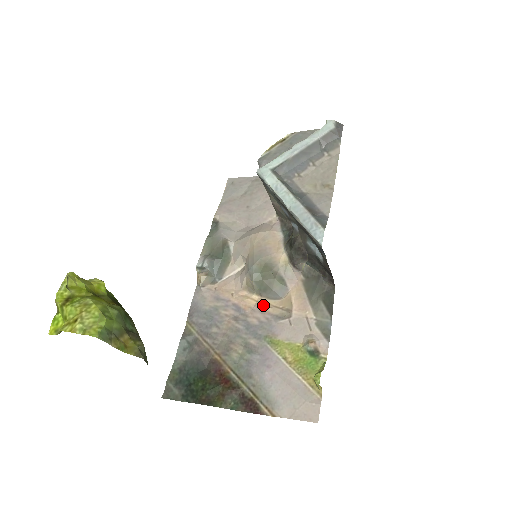
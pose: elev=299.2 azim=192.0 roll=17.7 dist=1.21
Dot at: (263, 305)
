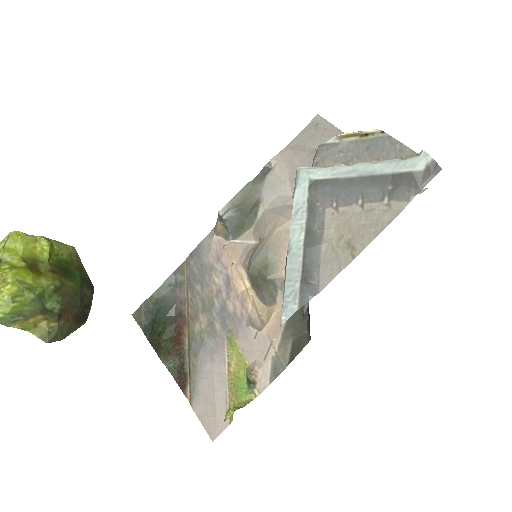
Dot at: (248, 298)
